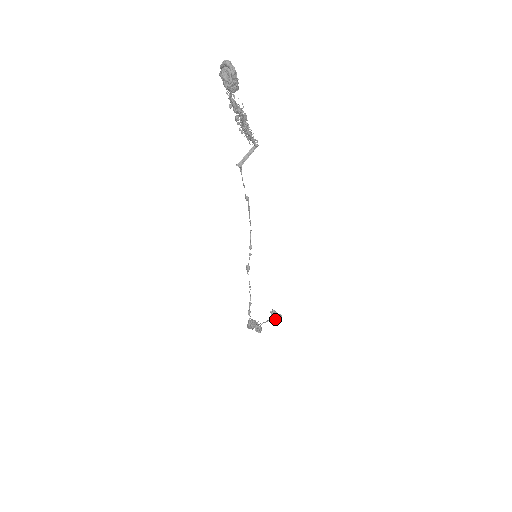
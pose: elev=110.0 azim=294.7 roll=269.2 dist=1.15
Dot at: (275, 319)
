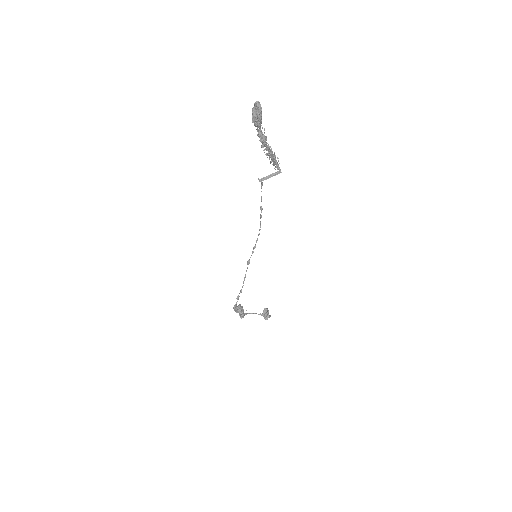
Dot at: (263, 316)
